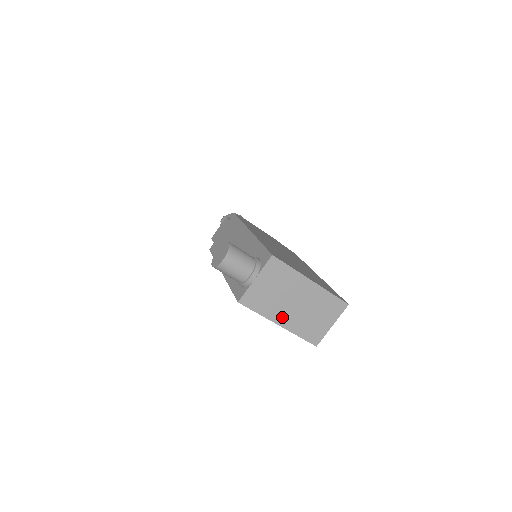
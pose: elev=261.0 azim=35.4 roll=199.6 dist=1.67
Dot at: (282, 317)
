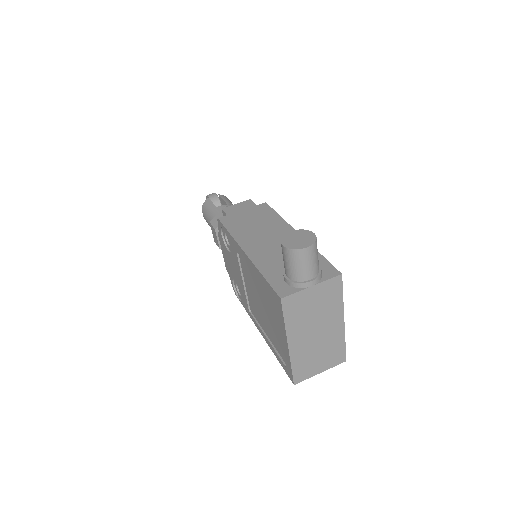
Dot at: (297, 338)
